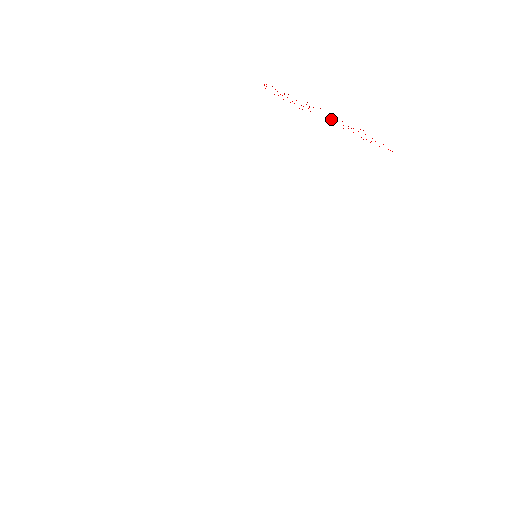
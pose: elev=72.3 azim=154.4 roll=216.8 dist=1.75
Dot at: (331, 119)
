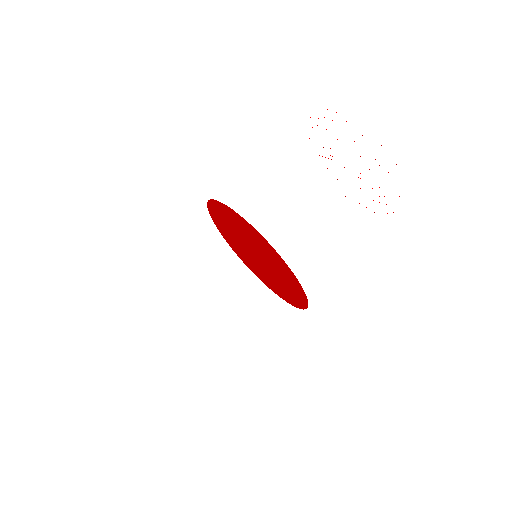
Dot at: occluded
